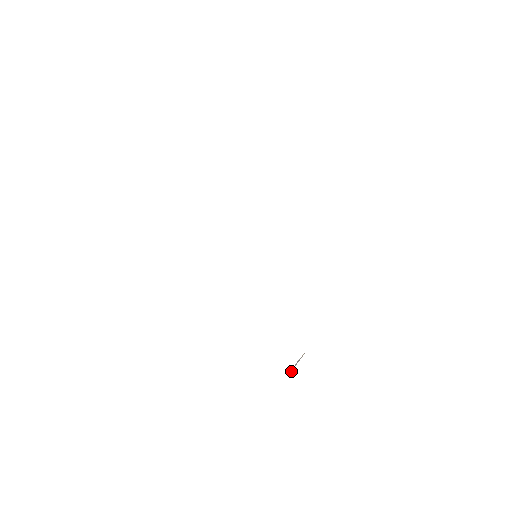
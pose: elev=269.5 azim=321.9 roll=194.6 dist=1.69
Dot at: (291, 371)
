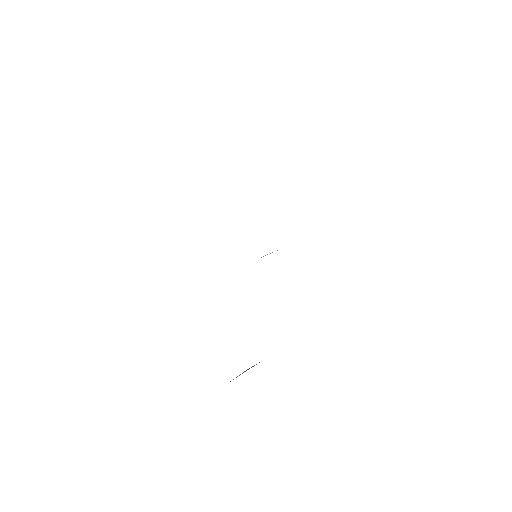
Dot at: occluded
